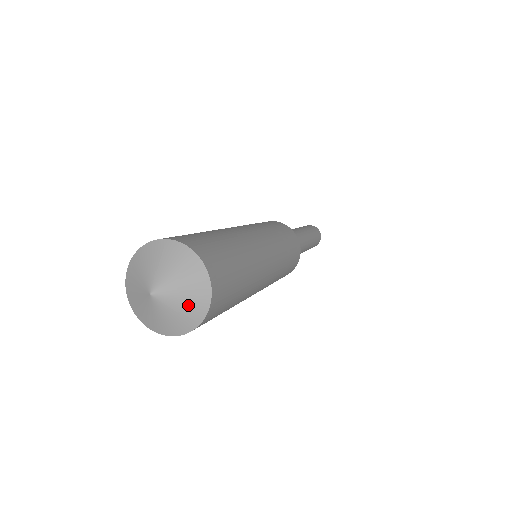
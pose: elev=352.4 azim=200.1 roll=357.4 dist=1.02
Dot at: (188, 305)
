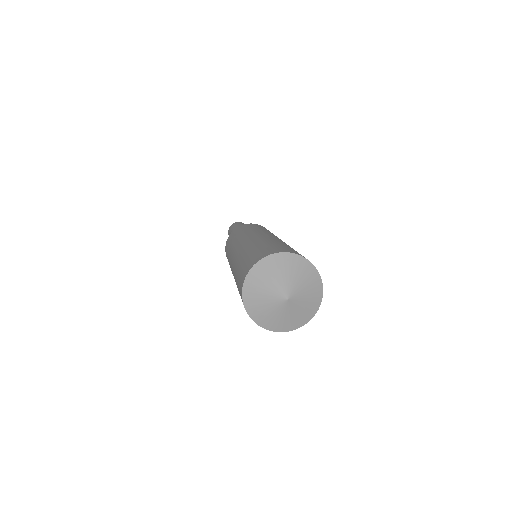
Dot at: (302, 314)
